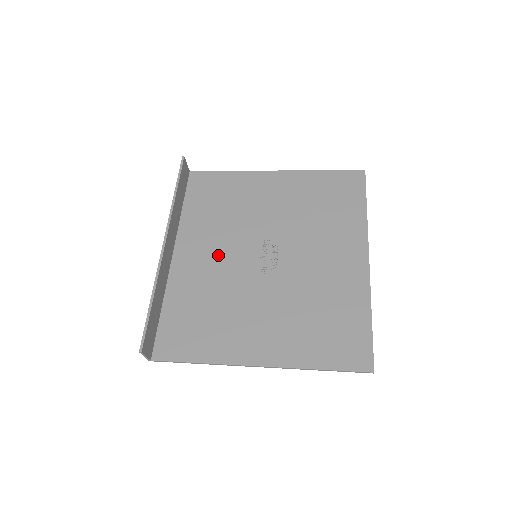
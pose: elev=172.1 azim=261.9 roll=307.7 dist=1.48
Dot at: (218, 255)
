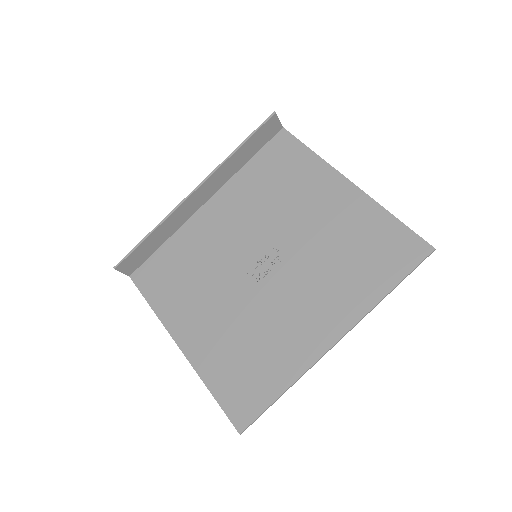
Dot at: (232, 230)
